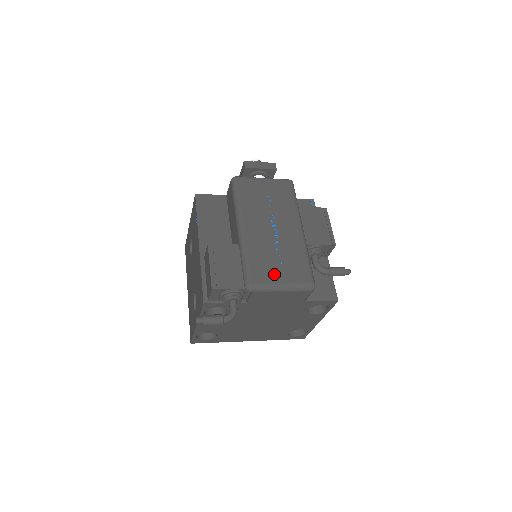
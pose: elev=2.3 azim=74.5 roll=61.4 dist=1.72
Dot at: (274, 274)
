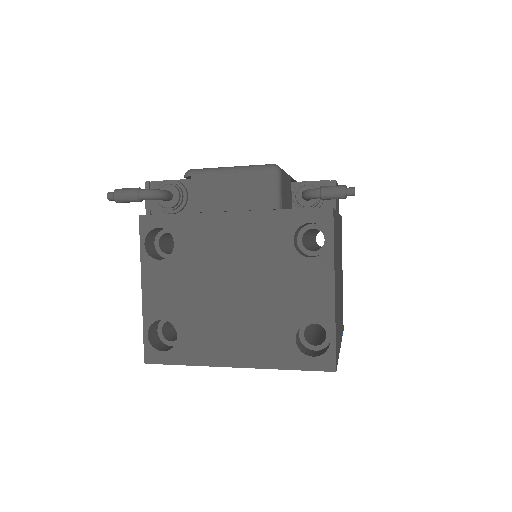
Dot at: occluded
